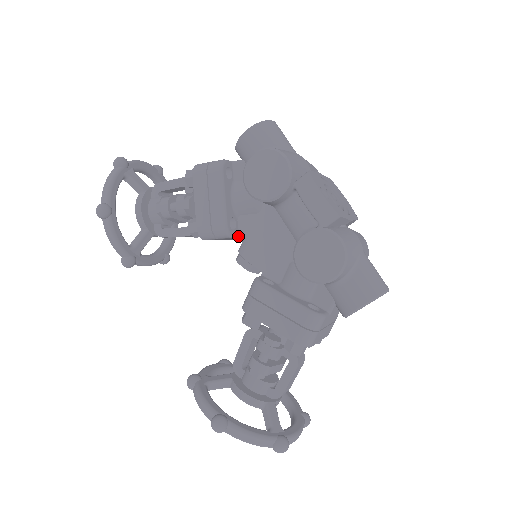
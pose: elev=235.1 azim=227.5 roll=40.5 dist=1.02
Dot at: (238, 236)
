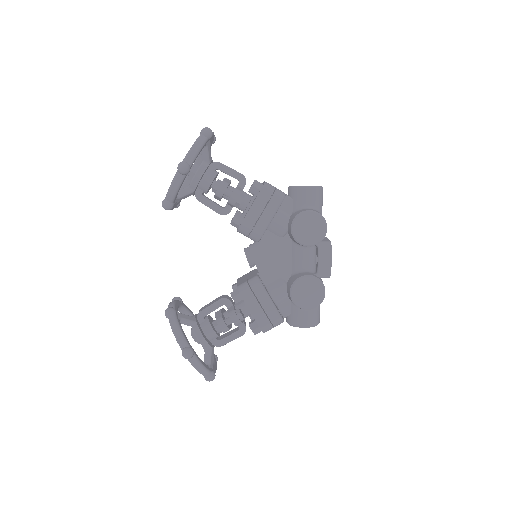
Dot at: occluded
